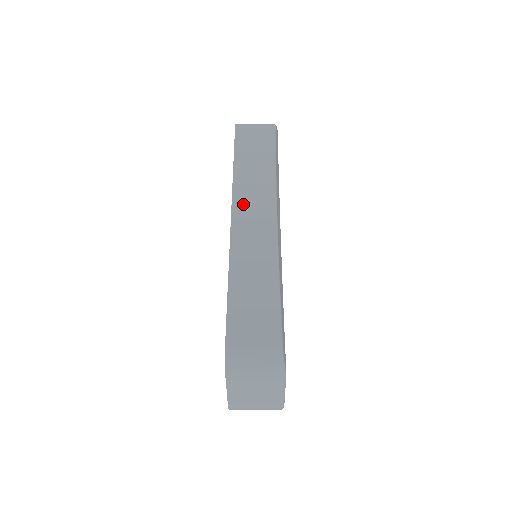
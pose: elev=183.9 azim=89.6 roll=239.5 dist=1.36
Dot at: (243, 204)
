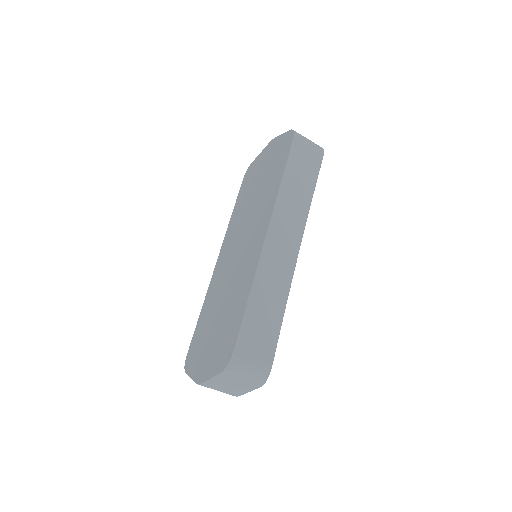
Dot at: (279, 224)
